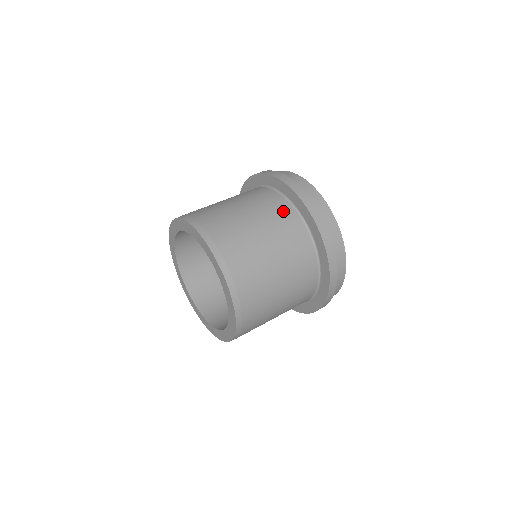
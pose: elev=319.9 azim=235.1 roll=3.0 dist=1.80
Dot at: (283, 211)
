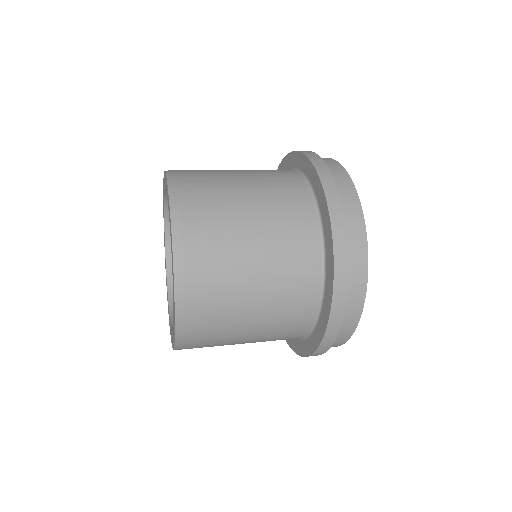
Dot at: (287, 178)
